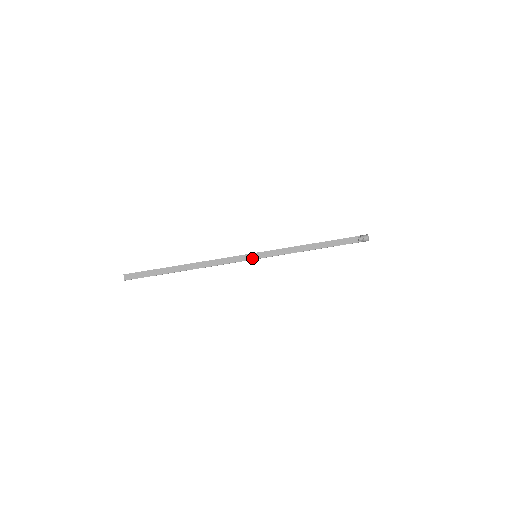
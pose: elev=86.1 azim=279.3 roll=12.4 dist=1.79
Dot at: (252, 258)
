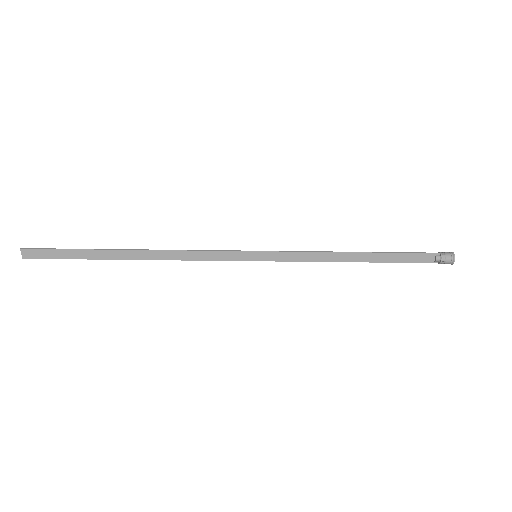
Dot at: (249, 259)
